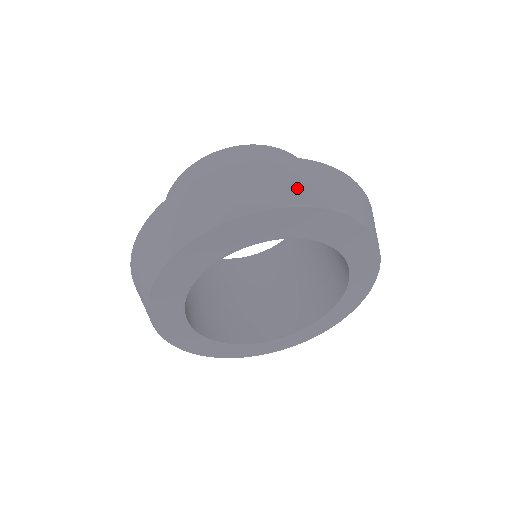
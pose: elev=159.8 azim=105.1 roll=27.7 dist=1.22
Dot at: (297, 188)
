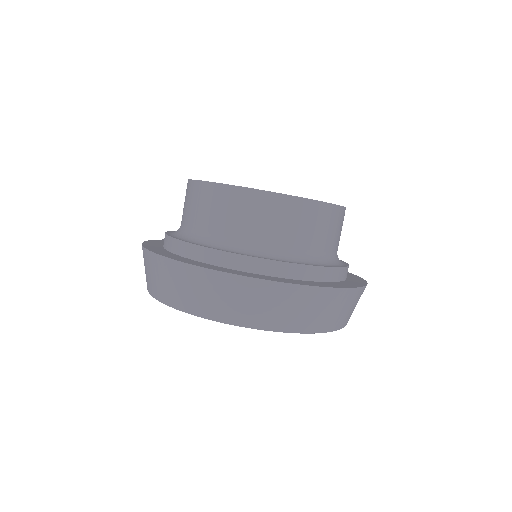
Dot at: (239, 308)
